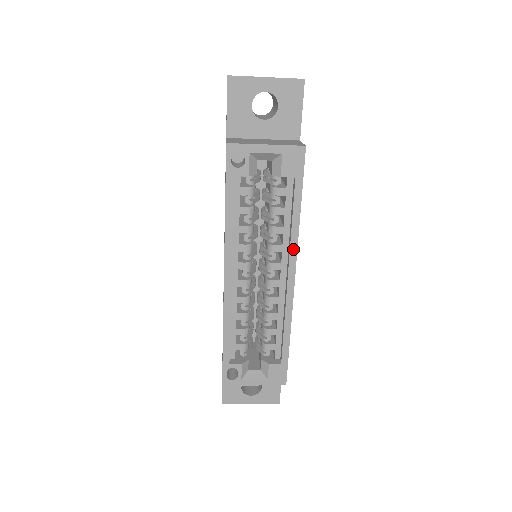
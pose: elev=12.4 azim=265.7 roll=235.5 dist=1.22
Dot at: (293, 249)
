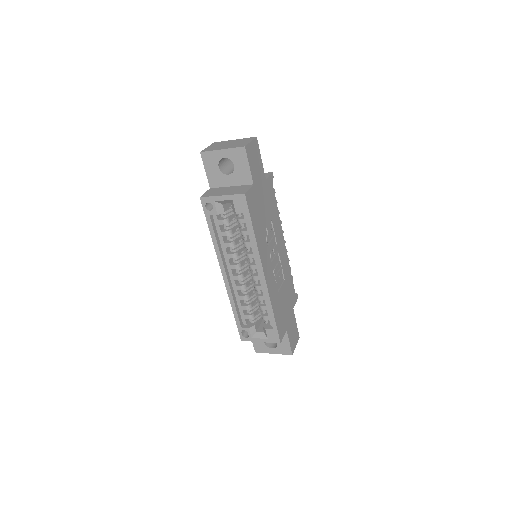
Dot at: (257, 257)
